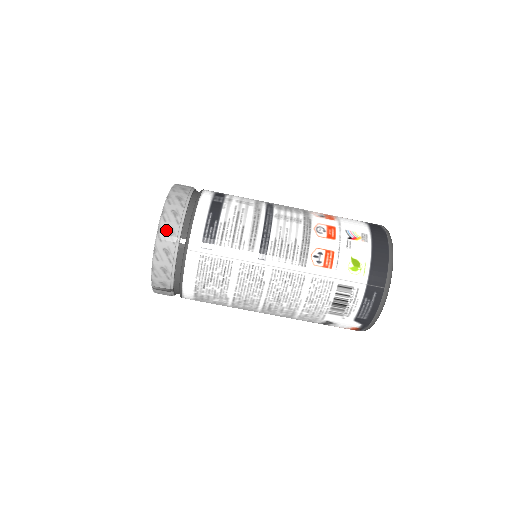
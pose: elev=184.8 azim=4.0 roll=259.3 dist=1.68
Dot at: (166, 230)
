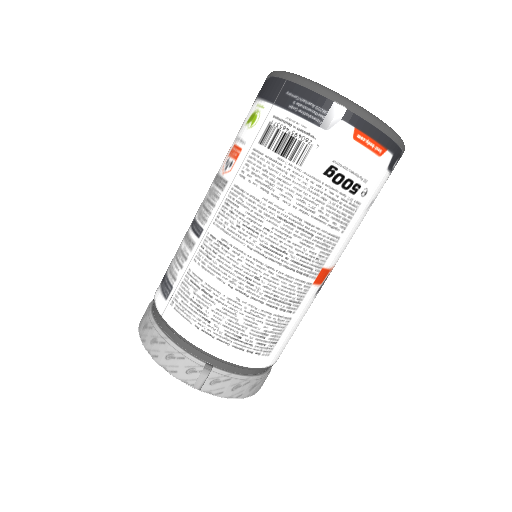
Dot at: (143, 330)
